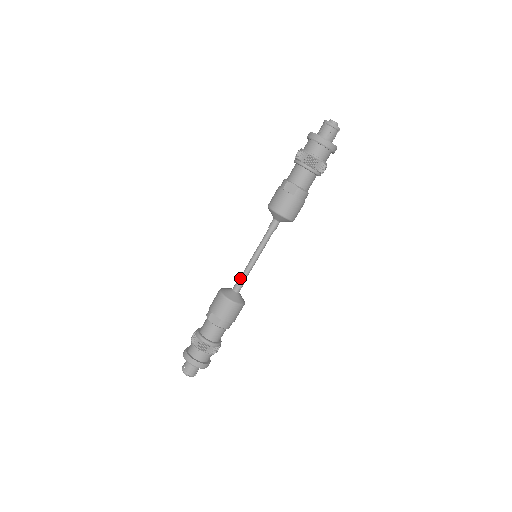
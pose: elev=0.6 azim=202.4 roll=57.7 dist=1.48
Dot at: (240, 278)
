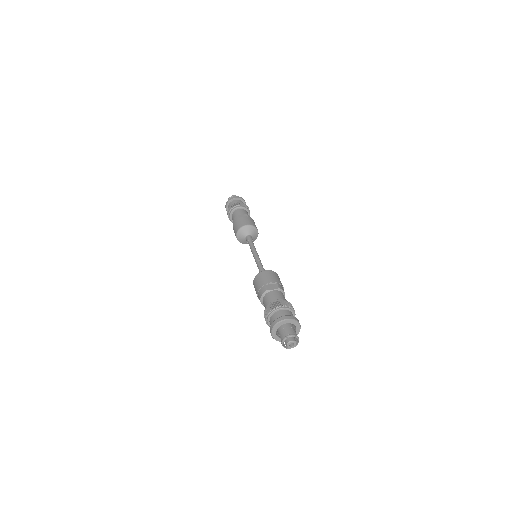
Dot at: (260, 268)
